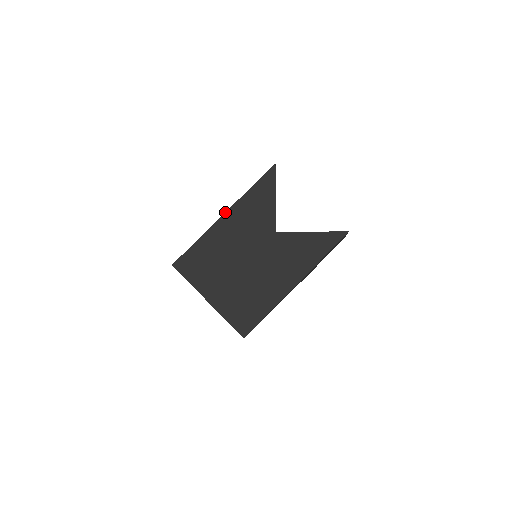
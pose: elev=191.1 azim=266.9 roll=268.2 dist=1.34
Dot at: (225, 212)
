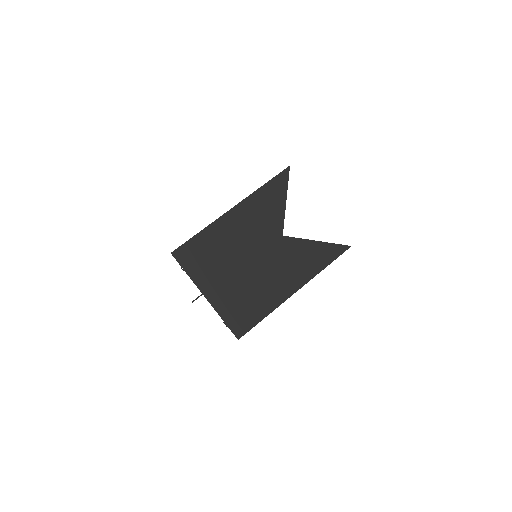
Dot at: (234, 206)
